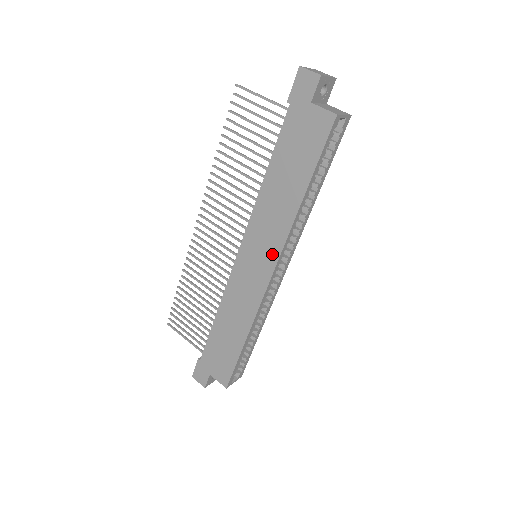
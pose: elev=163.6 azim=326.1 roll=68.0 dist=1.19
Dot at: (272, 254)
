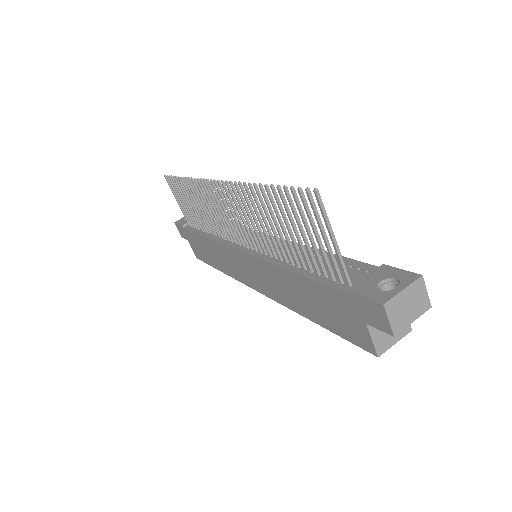
Dot at: (263, 289)
